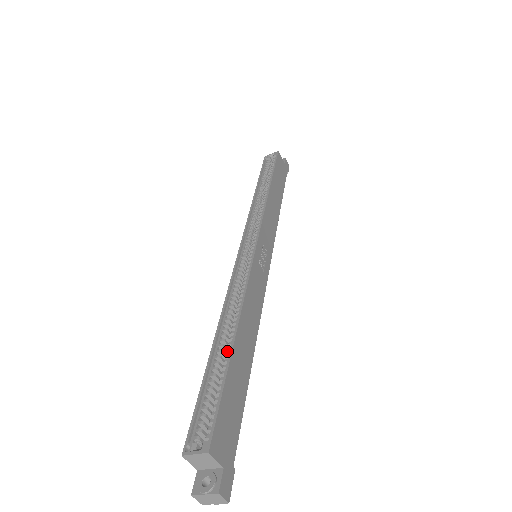
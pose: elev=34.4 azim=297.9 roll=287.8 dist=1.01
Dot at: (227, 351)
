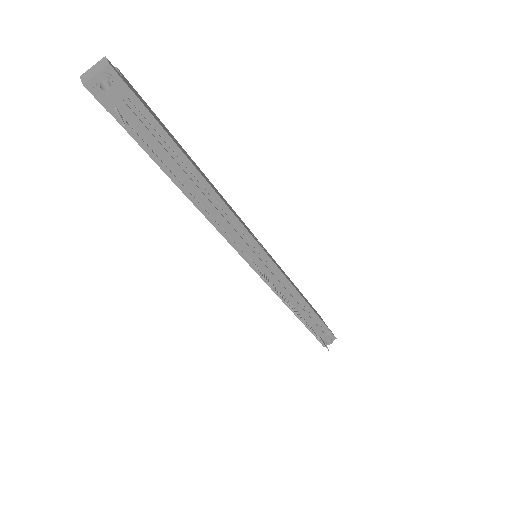
Dot at: occluded
